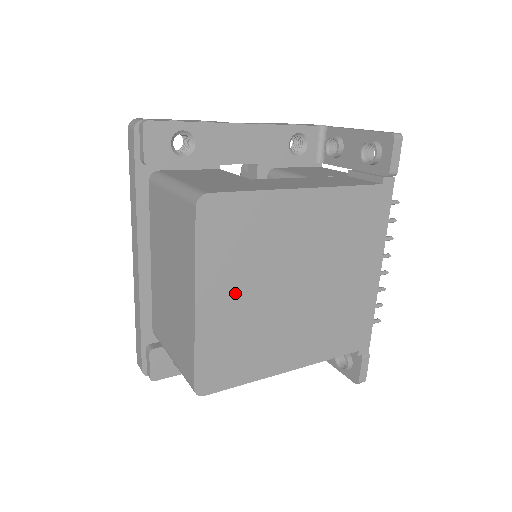
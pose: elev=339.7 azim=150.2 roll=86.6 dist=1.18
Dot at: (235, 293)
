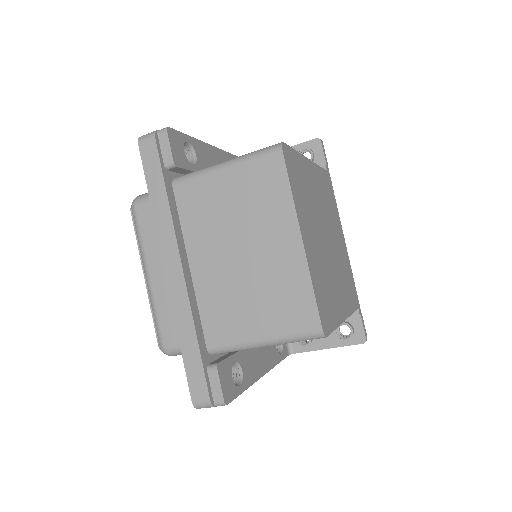
Dot at: (311, 235)
